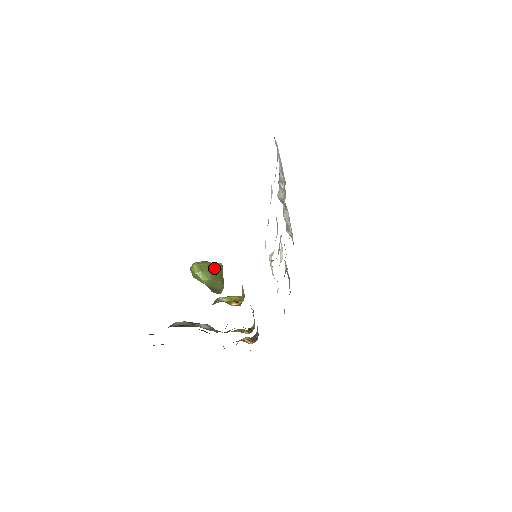
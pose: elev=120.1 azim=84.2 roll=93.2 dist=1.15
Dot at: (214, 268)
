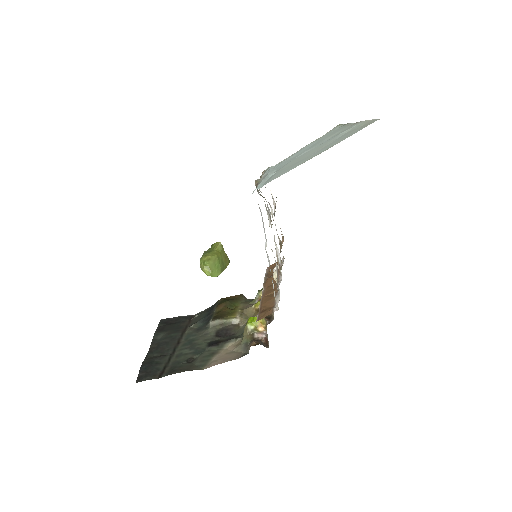
Dot at: (219, 260)
